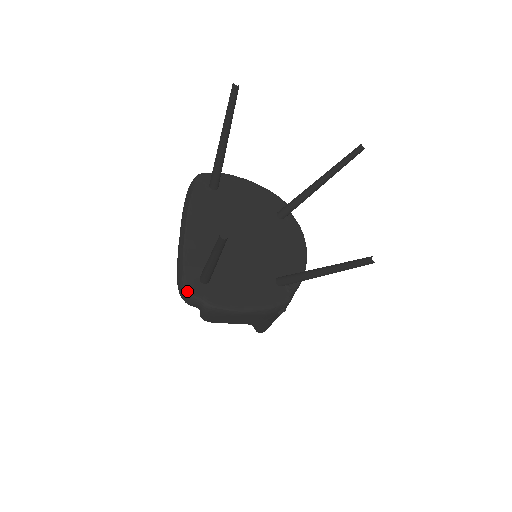
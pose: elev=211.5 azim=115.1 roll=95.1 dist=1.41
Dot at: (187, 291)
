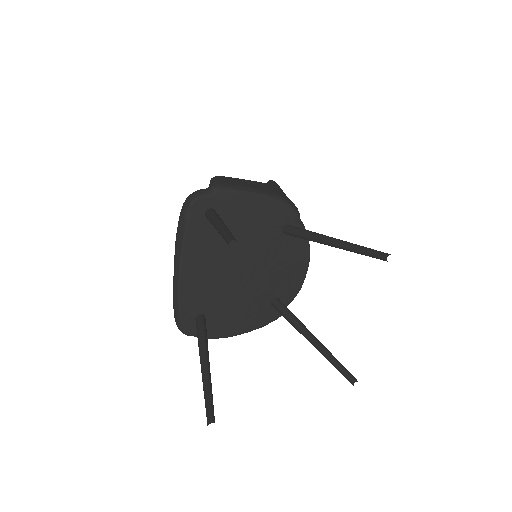
Dot at: (184, 332)
